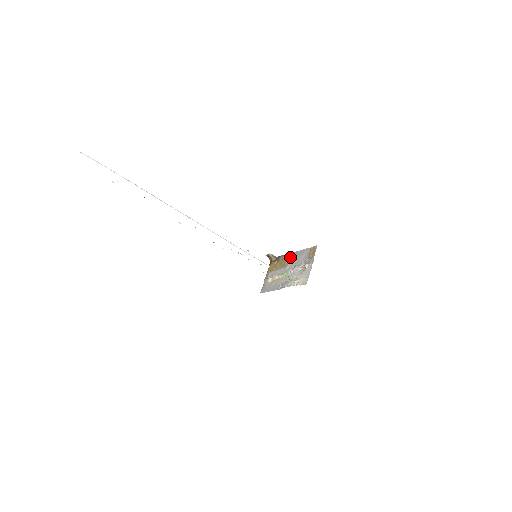
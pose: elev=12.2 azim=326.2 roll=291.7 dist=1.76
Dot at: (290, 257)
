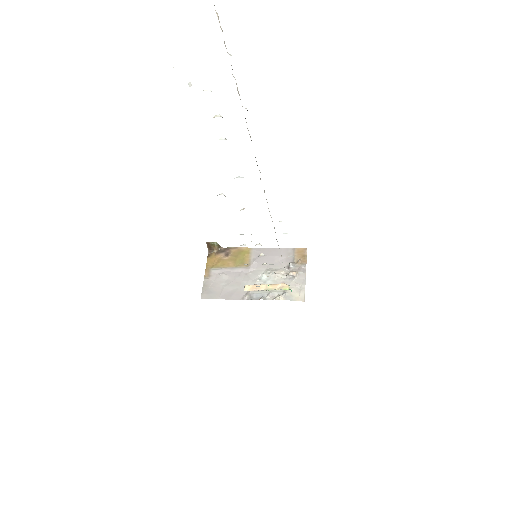
Dot at: (253, 254)
